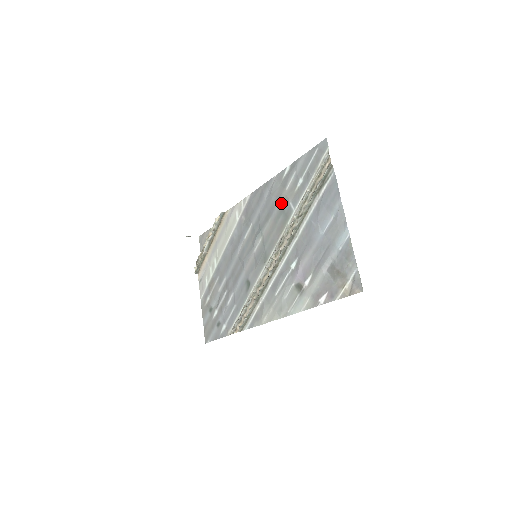
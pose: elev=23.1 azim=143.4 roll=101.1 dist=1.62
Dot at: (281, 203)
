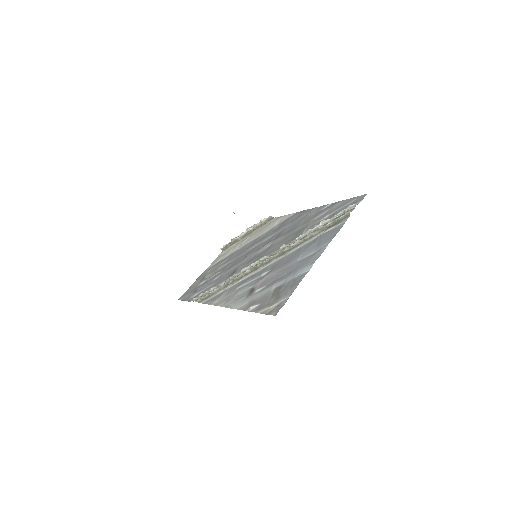
Dot at: (302, 227)
